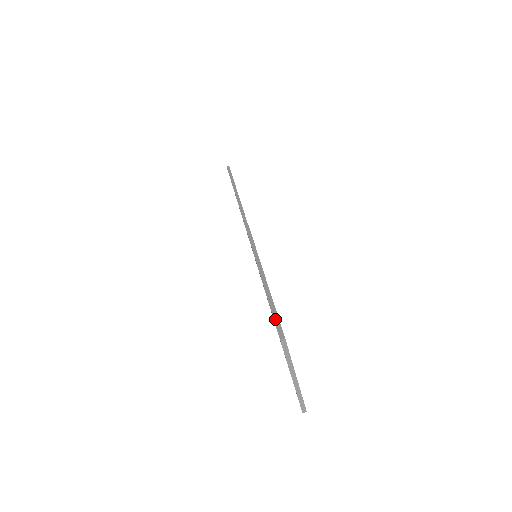
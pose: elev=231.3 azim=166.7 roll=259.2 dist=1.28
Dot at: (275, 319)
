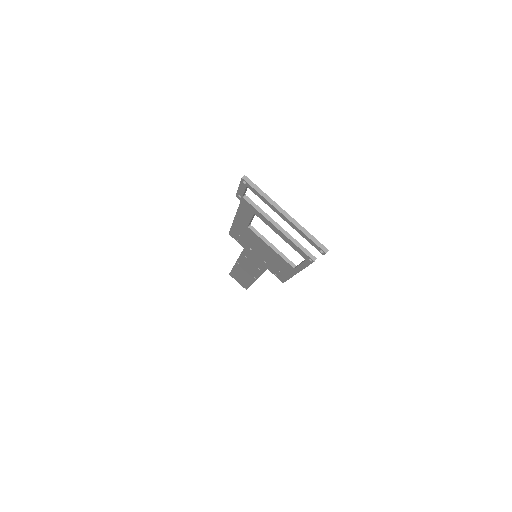
Dot at: (239, 186)
